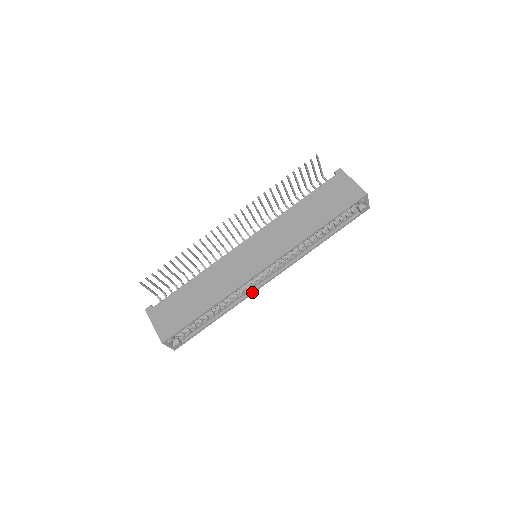
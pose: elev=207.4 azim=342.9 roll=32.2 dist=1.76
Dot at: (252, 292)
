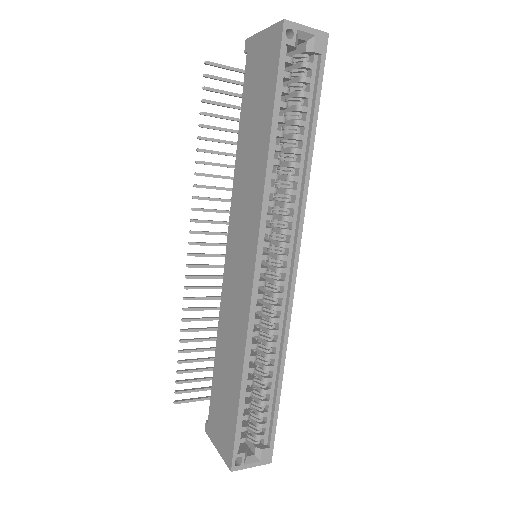
Dot at: (287, 308)
